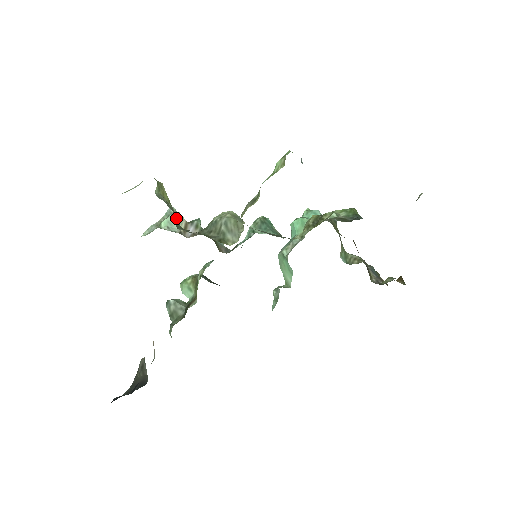
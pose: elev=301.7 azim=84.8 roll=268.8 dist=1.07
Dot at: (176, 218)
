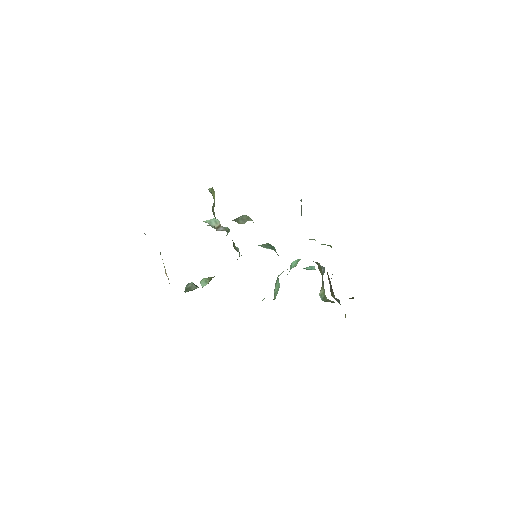
Dot at: (215, 221)
